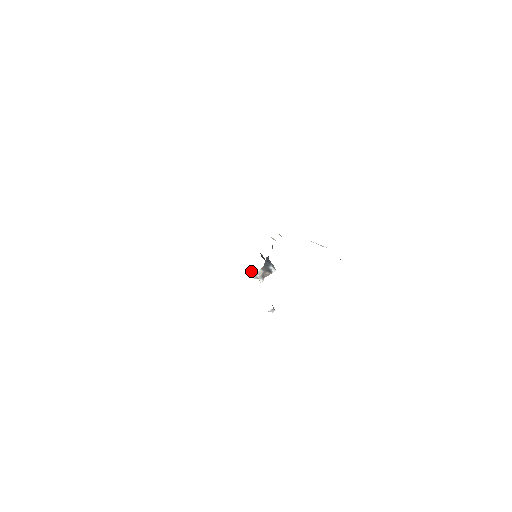
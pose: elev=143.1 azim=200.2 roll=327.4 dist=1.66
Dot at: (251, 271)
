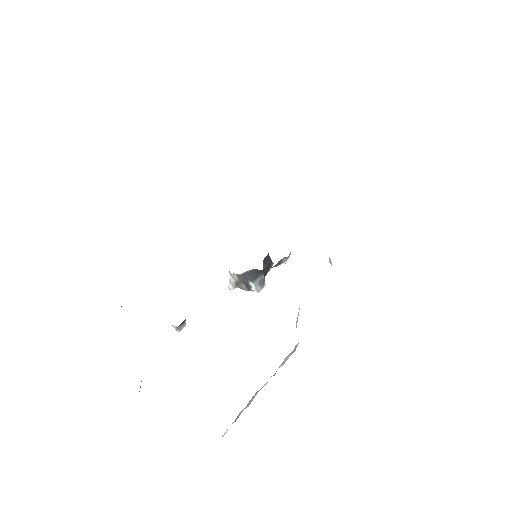
Dot at: occluded
